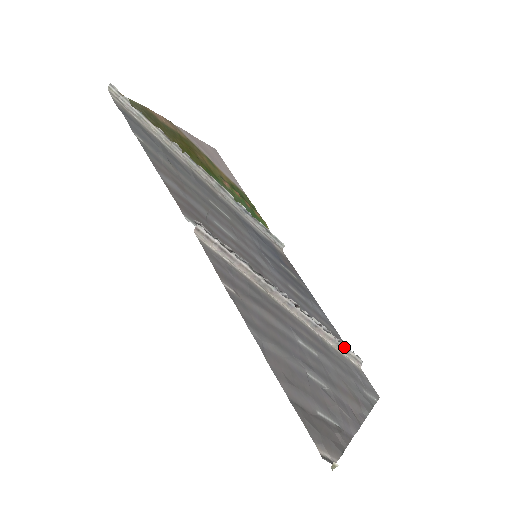
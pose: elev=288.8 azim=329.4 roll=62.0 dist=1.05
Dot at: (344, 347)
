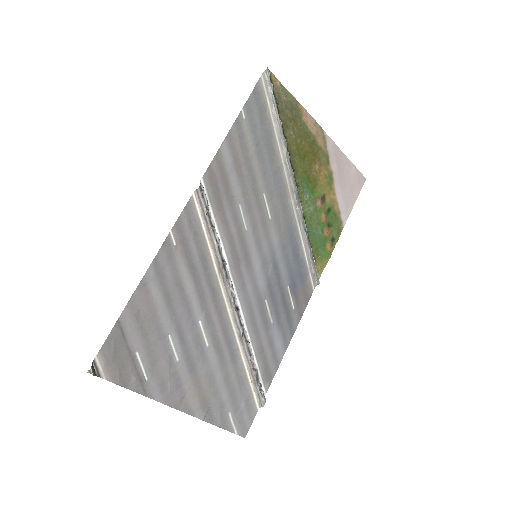
Dot at: (255, 377)
